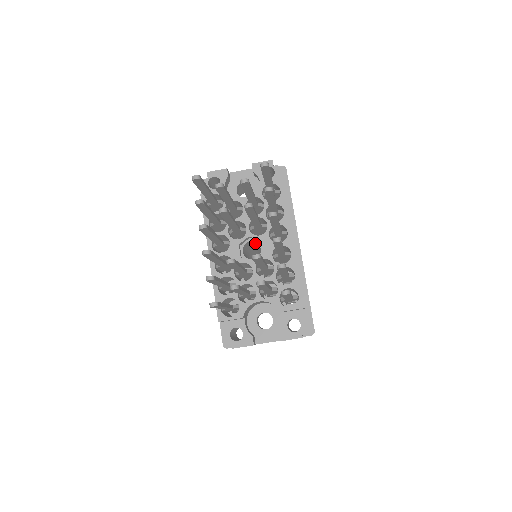
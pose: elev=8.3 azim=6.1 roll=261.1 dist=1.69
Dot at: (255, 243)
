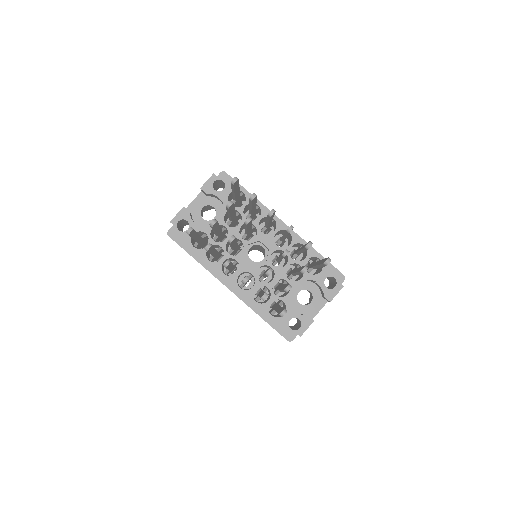
Dot at: (253, 246)
